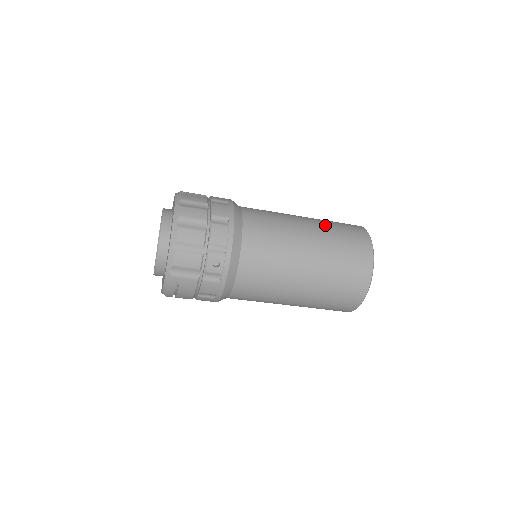
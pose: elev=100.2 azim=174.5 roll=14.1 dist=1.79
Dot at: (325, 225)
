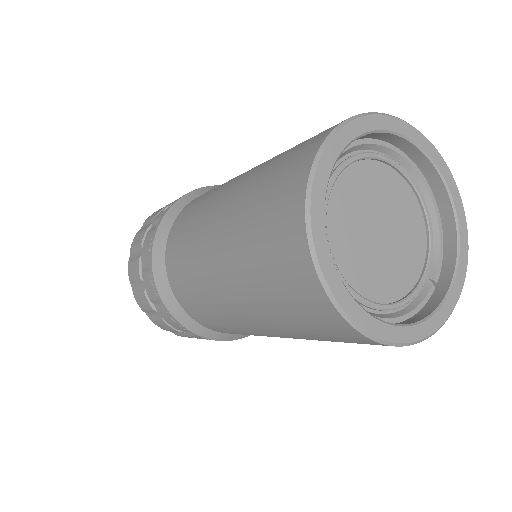
Dot at: (237, 250)
